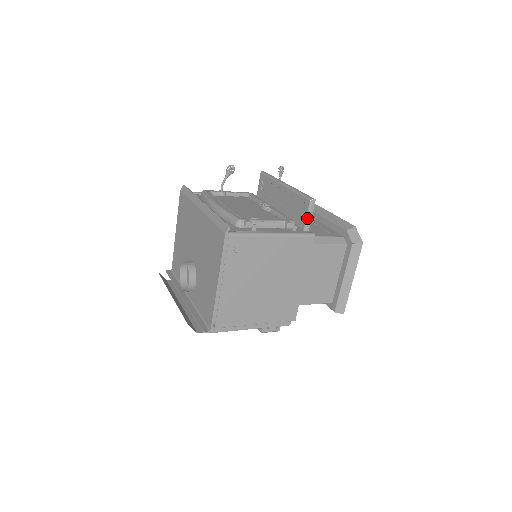
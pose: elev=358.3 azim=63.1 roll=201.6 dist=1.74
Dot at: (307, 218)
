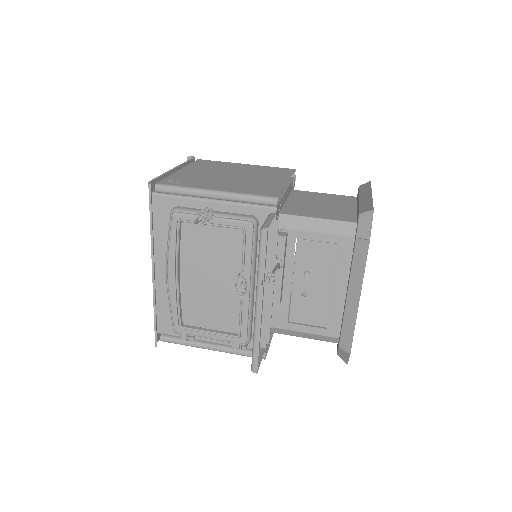
Dot at: occluded
